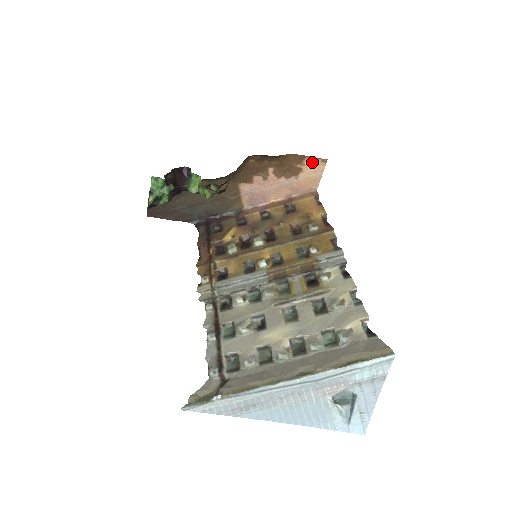
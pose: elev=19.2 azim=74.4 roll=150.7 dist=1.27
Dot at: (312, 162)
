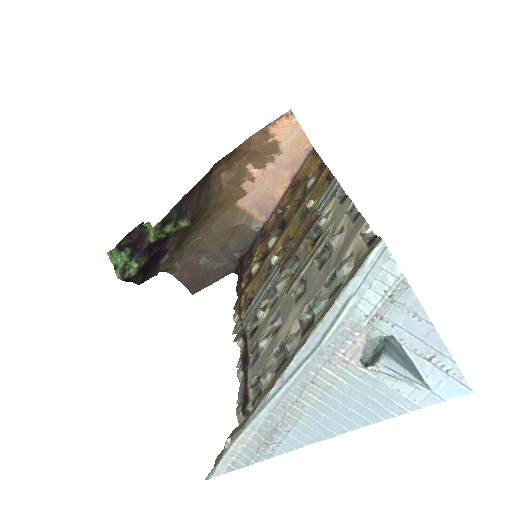
Dot at: (279, 126)
